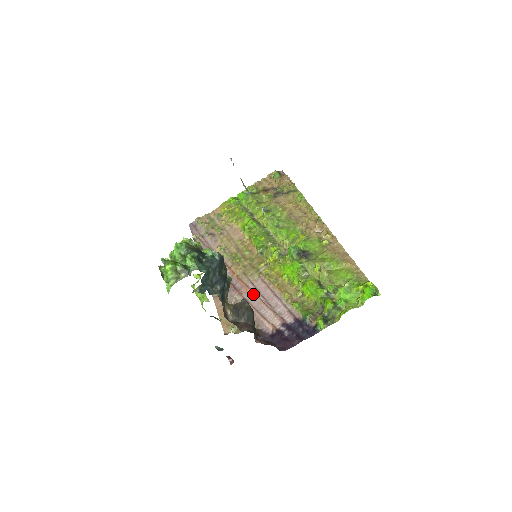
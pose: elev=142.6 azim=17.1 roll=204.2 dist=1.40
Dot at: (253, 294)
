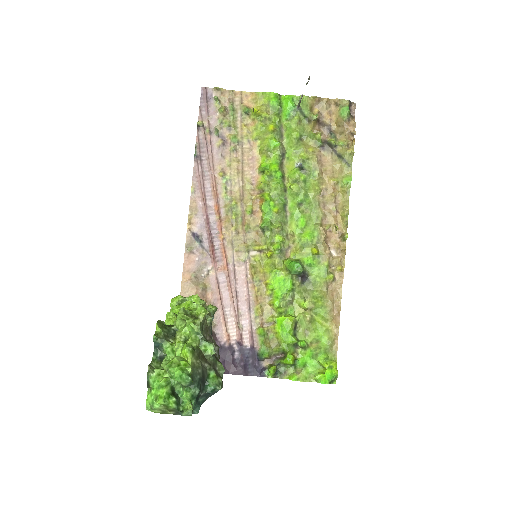
Dot at: (228, 281)
